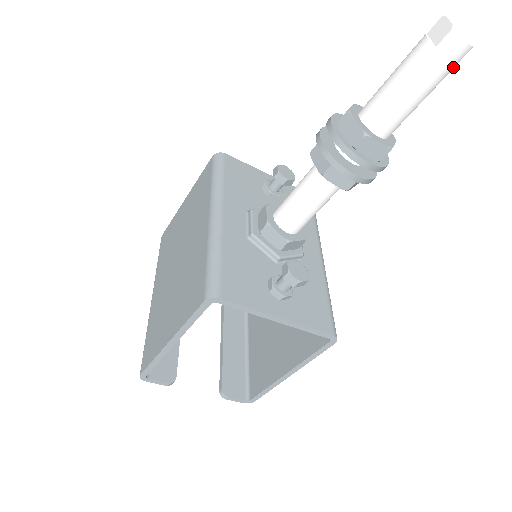
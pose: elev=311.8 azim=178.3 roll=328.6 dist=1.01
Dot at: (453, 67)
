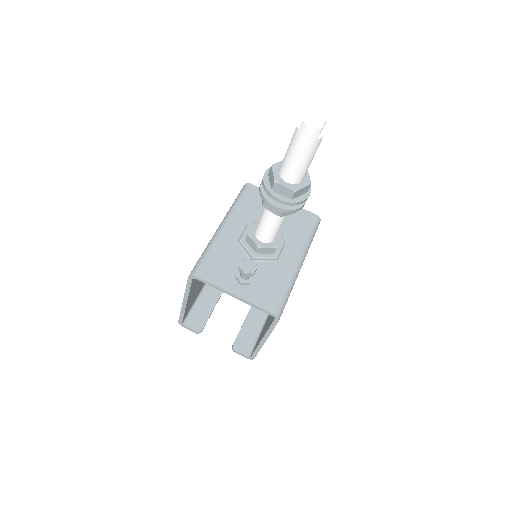
Dot at: (315, 141)
